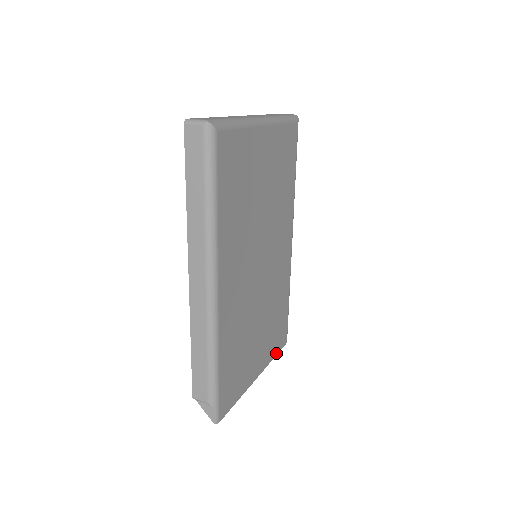
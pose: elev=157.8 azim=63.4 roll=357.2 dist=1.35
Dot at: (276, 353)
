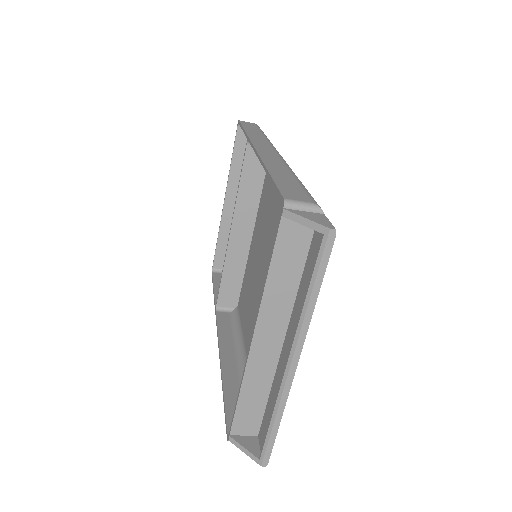
Dot at: (277, 424)
